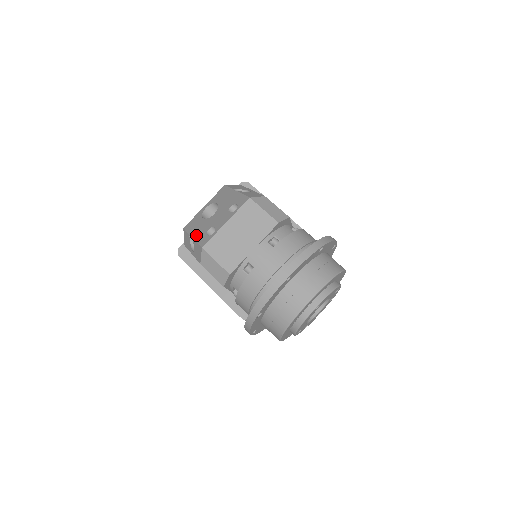
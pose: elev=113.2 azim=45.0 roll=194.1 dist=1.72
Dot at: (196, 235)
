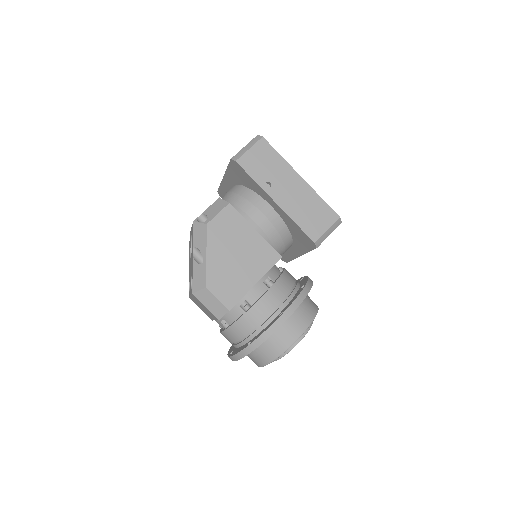
Dot at: (189, 269)
